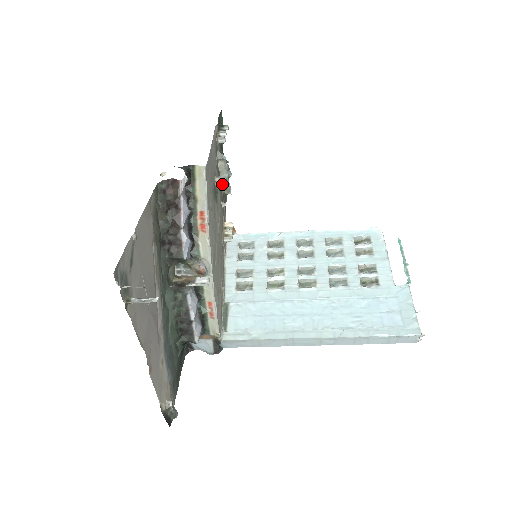
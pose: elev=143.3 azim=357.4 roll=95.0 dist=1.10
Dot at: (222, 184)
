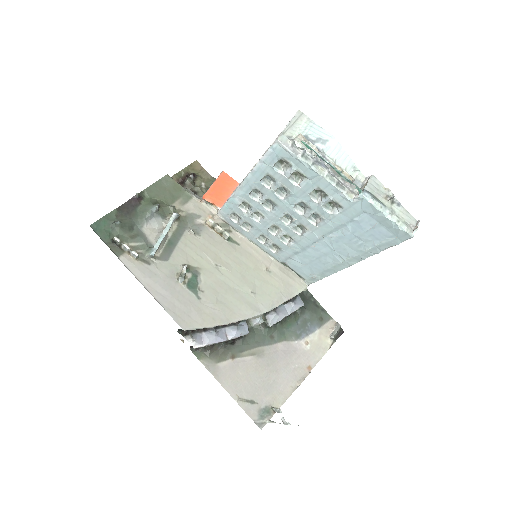
Dot at: (185, 275)
